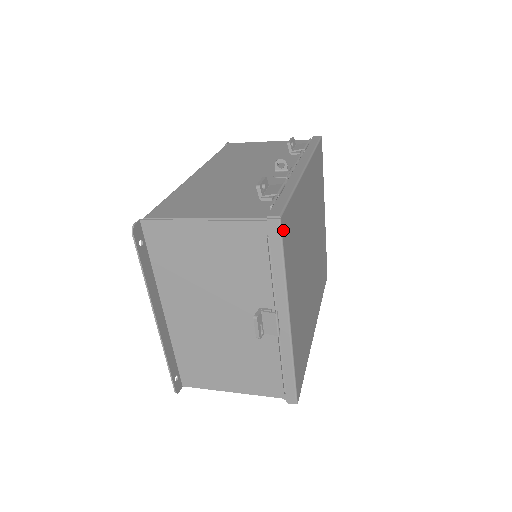
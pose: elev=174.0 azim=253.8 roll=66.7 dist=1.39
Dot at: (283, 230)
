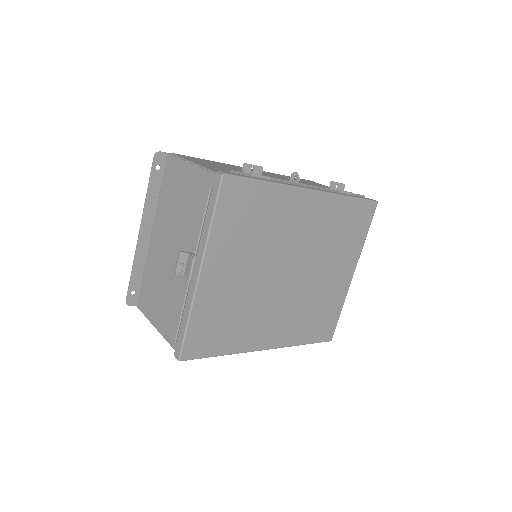
Dot at: (225, 188)
